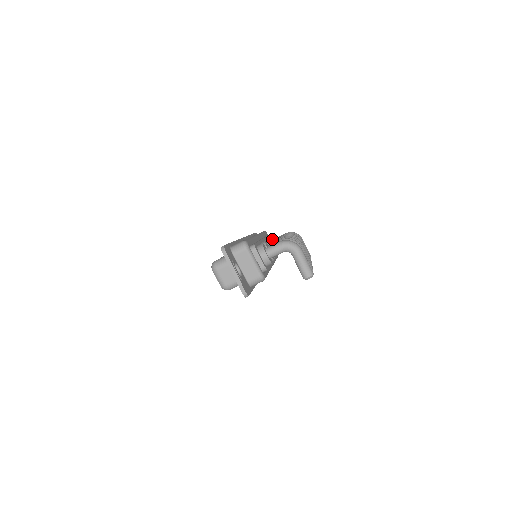
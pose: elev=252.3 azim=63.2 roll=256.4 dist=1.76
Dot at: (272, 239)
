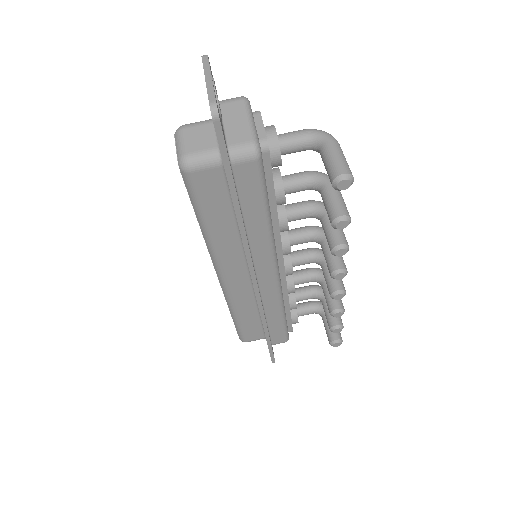
Dot at: occluded
